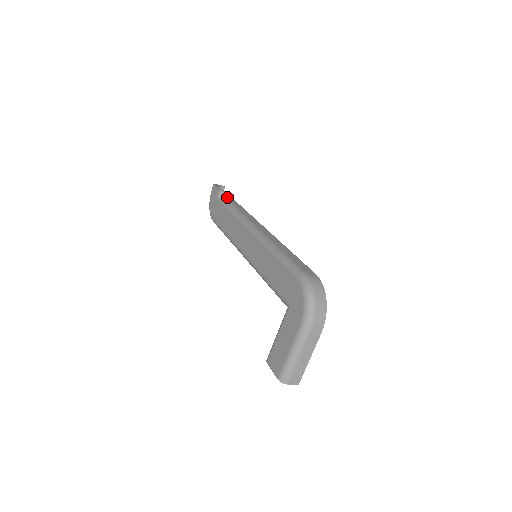
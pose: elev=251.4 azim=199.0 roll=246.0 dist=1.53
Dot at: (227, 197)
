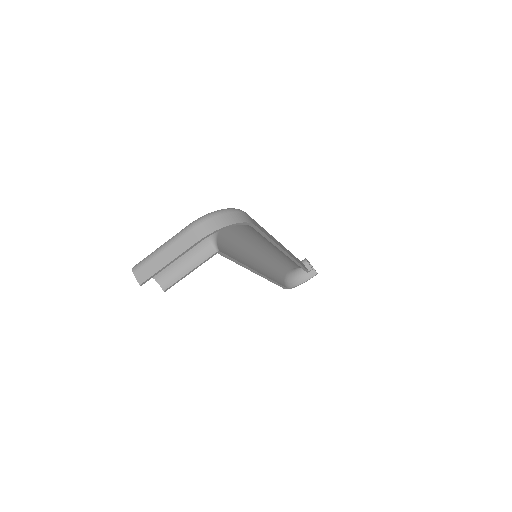
Dot at: (305, 265)
